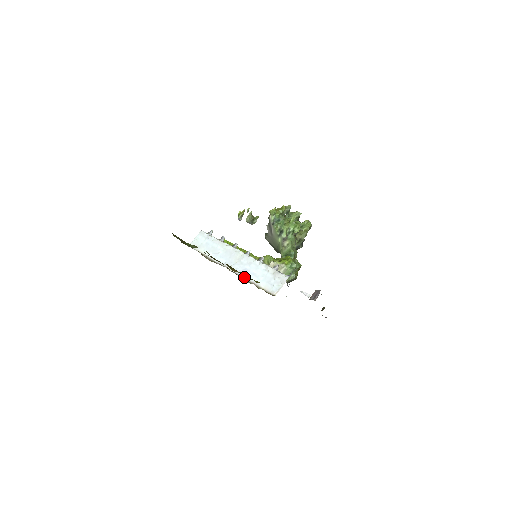
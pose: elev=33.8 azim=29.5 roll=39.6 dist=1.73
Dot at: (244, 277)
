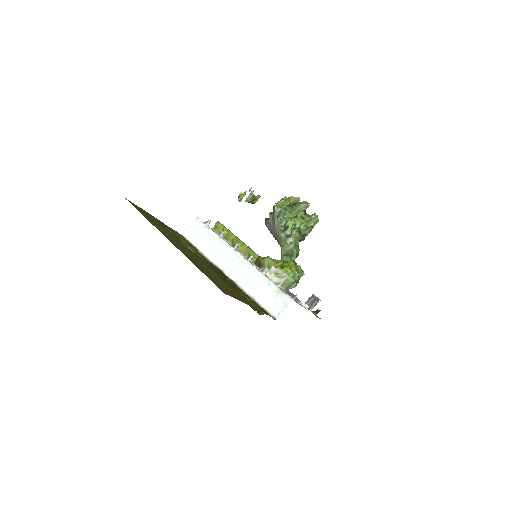
Dot at: (243, 289)
